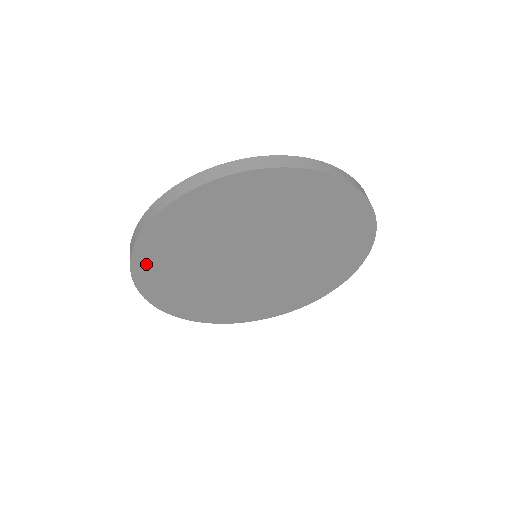
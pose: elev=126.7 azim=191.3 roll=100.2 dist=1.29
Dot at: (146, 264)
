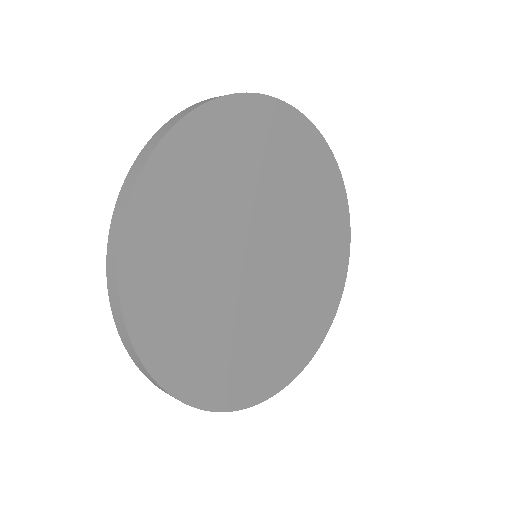
Dot at: (158, 185)
